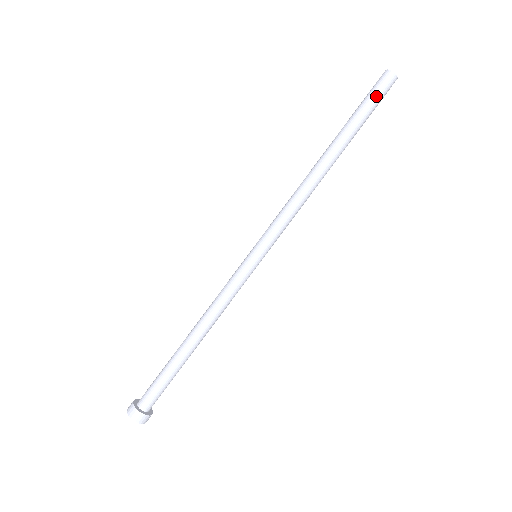
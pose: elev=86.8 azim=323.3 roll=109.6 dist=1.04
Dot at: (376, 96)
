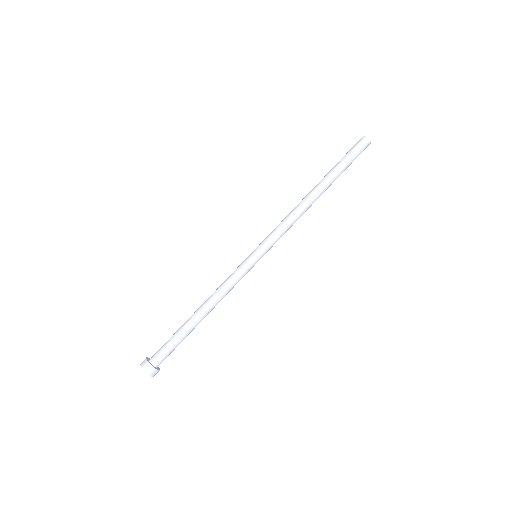
Dot at: (353, 151)
